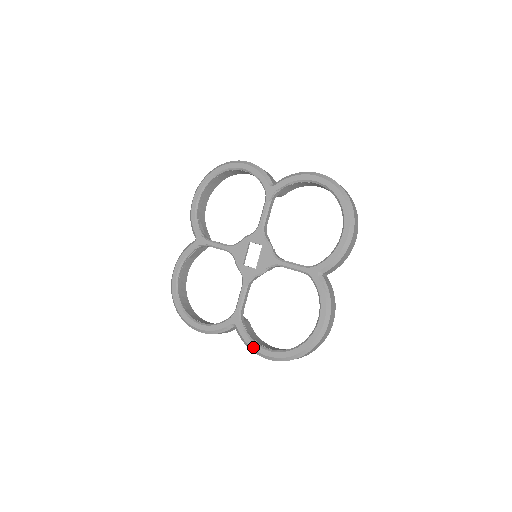
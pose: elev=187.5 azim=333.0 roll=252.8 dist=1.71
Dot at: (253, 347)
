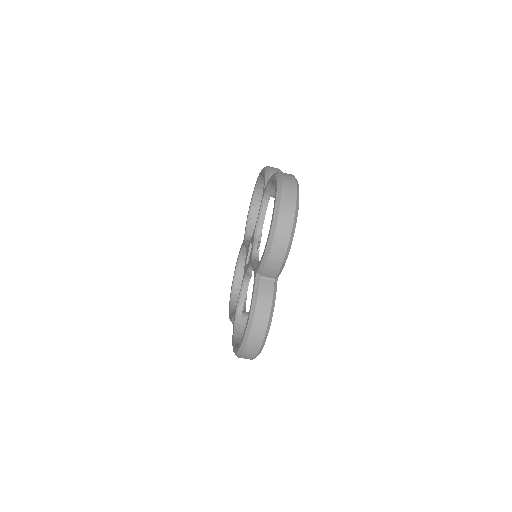
Dot at: (232, 339)
